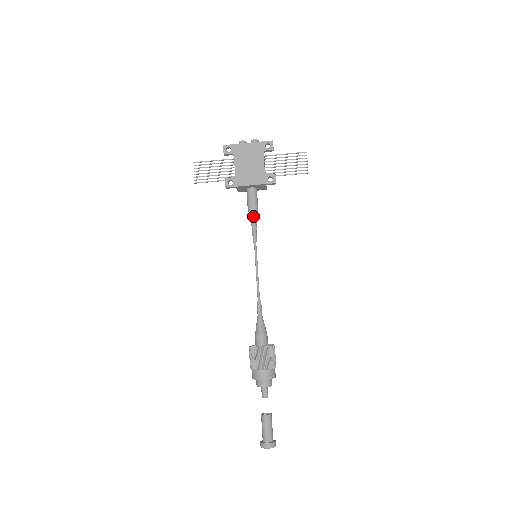
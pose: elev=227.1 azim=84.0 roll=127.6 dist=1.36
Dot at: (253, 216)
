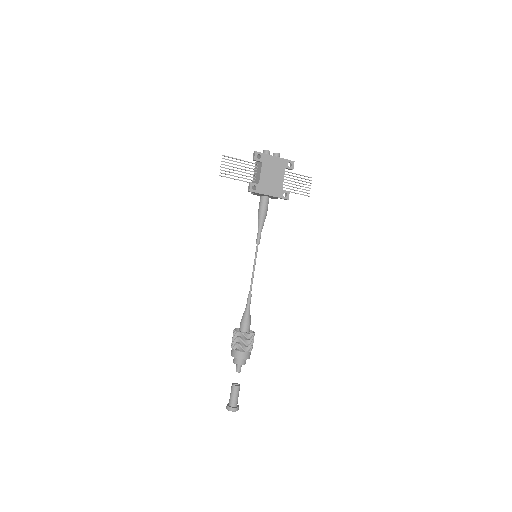
Dot at: (263, 222)
